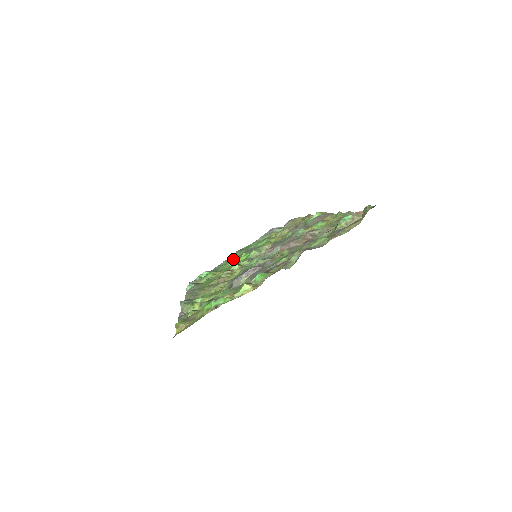
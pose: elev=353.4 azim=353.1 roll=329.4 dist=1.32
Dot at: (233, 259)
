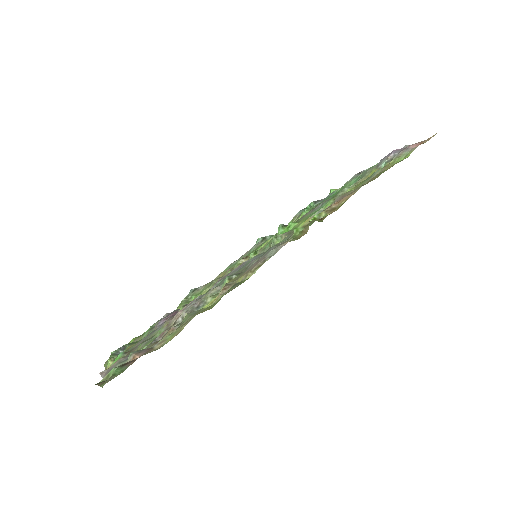
Dot at: (280, 228)
